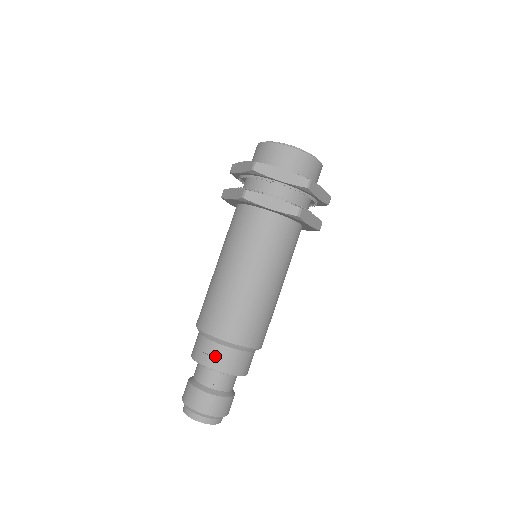
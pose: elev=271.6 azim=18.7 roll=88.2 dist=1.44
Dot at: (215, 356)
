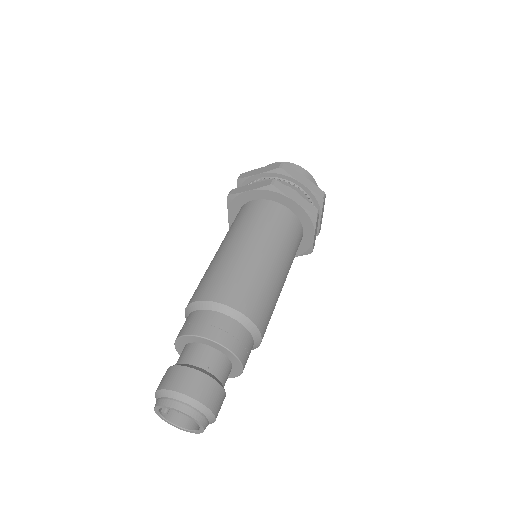
Dot at: (224, 329)
